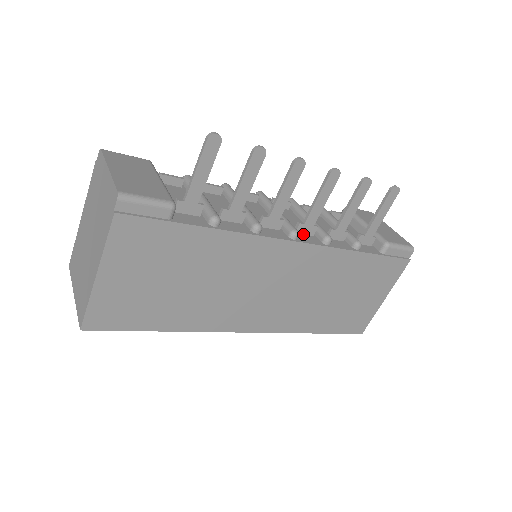
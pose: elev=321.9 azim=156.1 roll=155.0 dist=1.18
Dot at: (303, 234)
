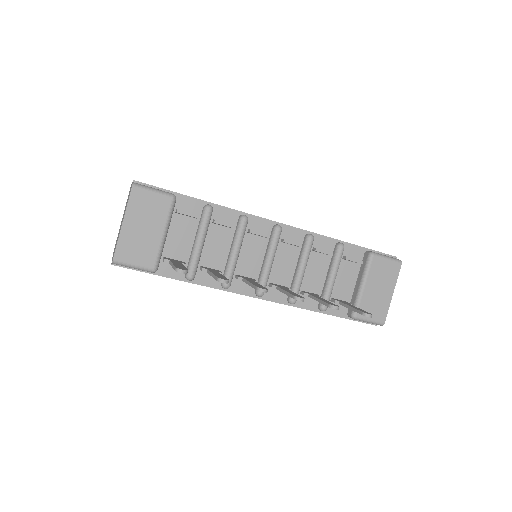
Dot at: occluded
